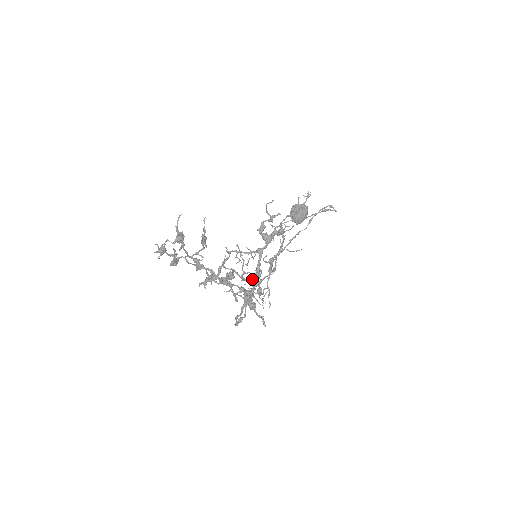
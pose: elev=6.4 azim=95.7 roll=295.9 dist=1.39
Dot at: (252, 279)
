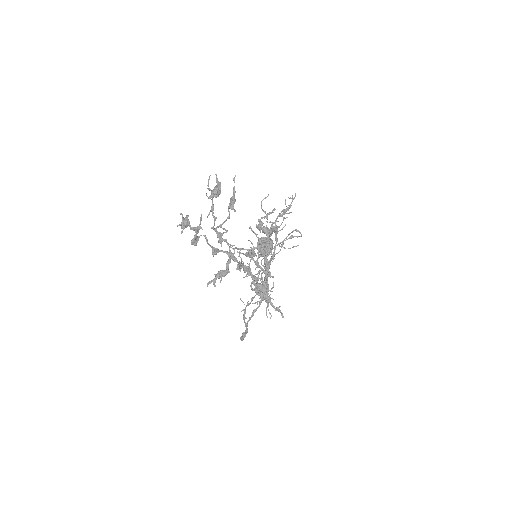
Dot at: occluded
